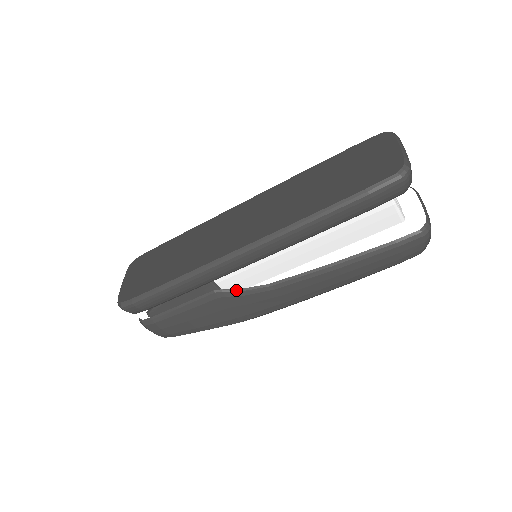
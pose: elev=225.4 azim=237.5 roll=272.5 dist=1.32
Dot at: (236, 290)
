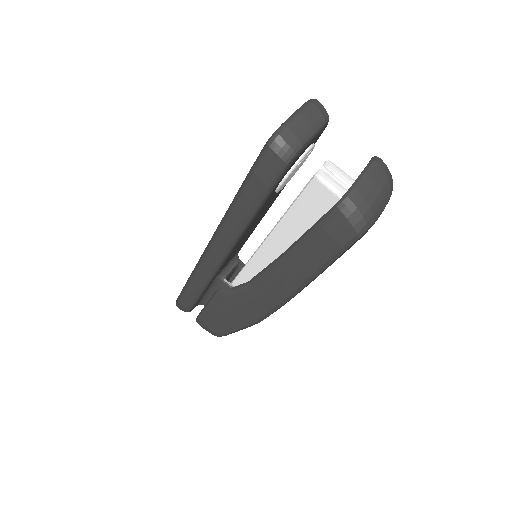
Dot at: (230, 288)
